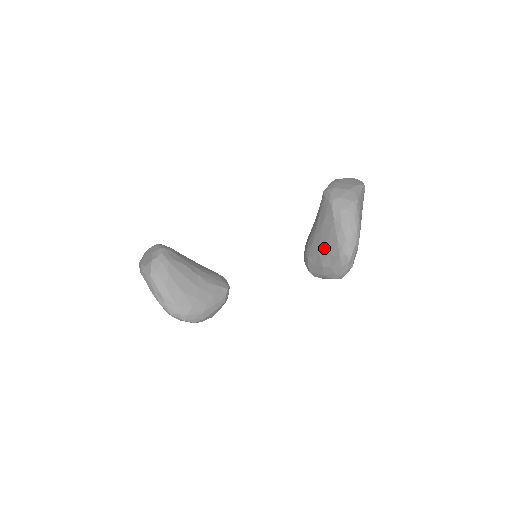
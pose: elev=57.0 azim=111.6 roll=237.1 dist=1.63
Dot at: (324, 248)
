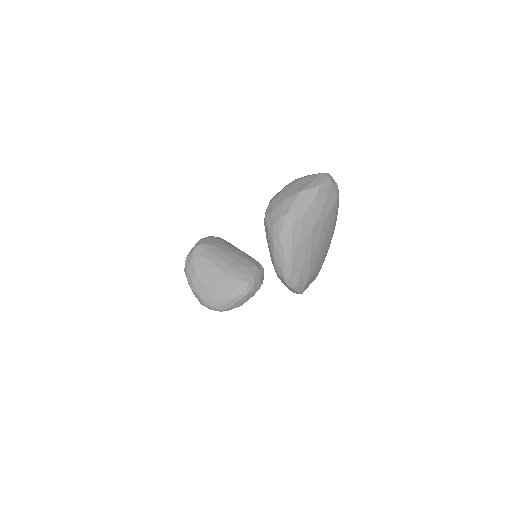
Dot at: occluded
